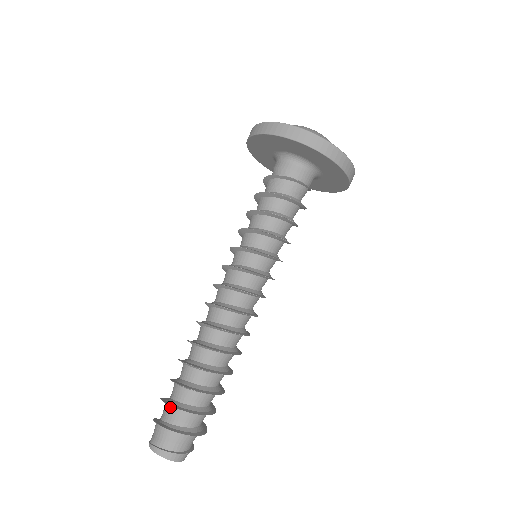
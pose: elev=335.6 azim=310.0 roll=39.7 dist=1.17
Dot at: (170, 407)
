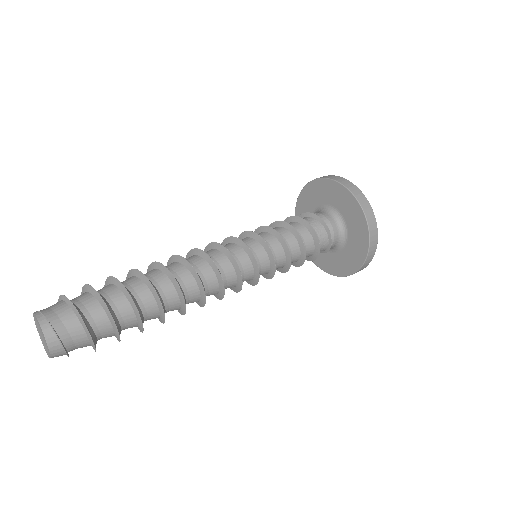
Dot at: (92, 295)
